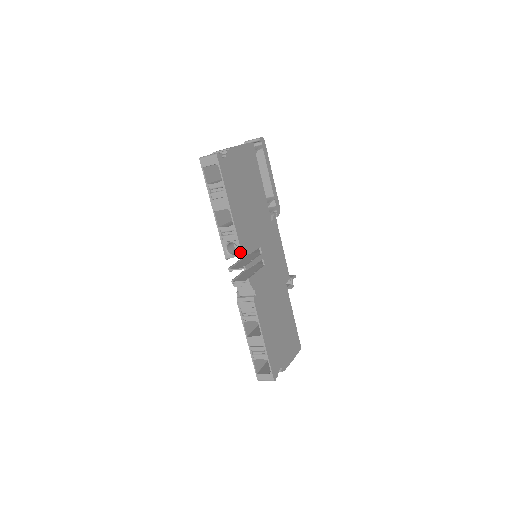
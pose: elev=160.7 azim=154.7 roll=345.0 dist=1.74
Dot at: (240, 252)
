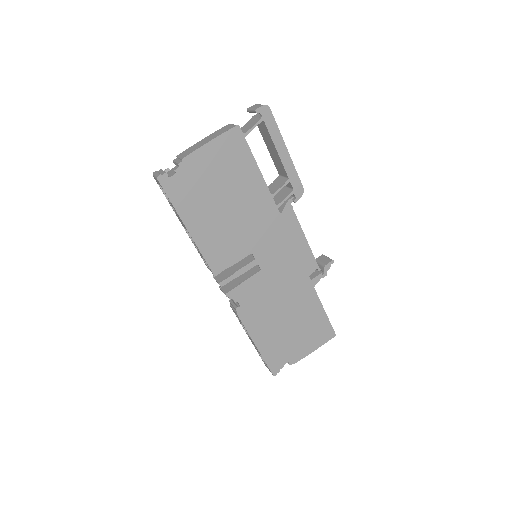
Dot at: (211, 270)
